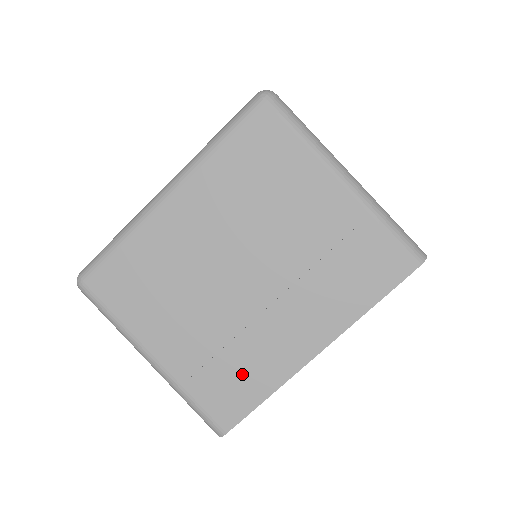
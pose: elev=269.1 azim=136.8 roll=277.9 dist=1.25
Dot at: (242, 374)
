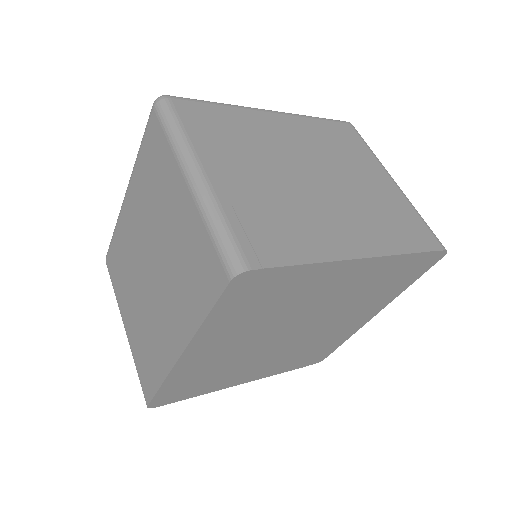
Dot at: (290, 232)
